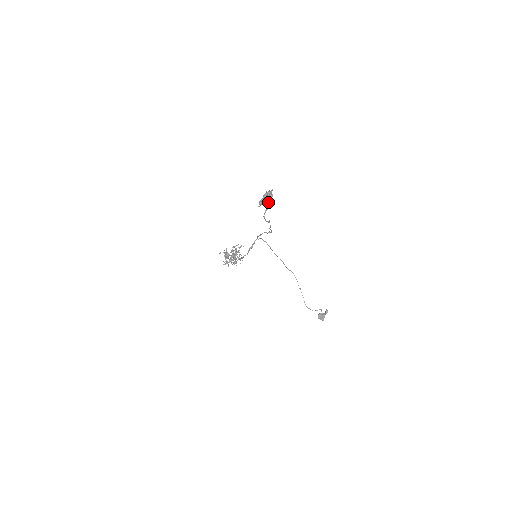
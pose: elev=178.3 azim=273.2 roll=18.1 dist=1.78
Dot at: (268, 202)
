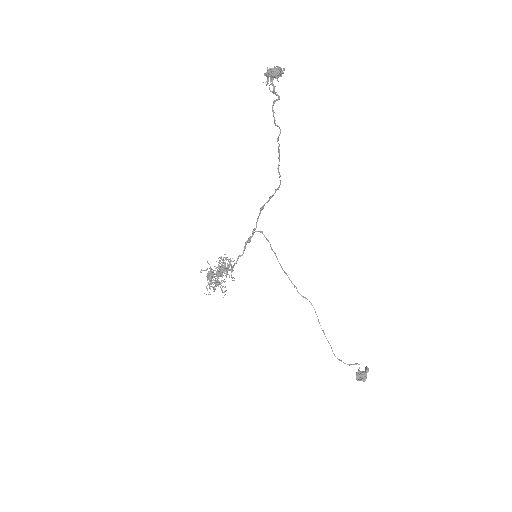
Dot at: (278, 81)
